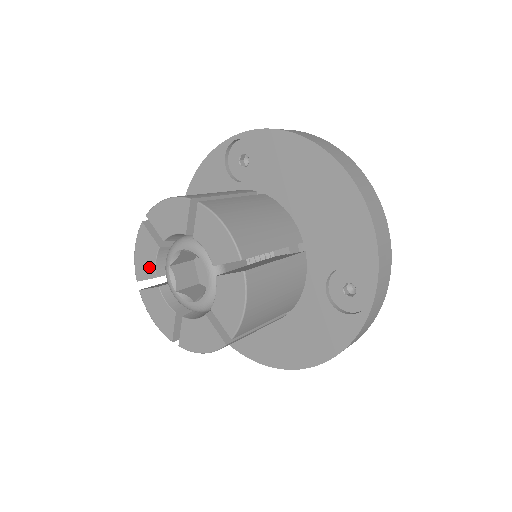
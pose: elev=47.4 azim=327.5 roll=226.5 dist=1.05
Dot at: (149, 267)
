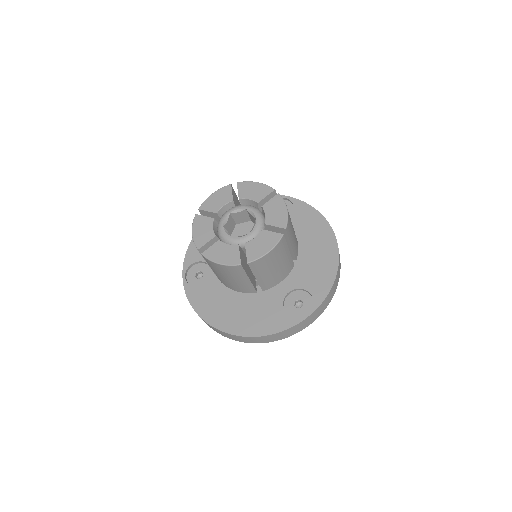
Dot at: (216, 206)
